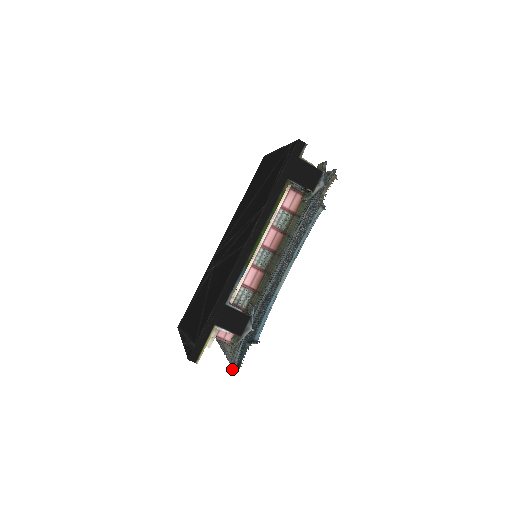
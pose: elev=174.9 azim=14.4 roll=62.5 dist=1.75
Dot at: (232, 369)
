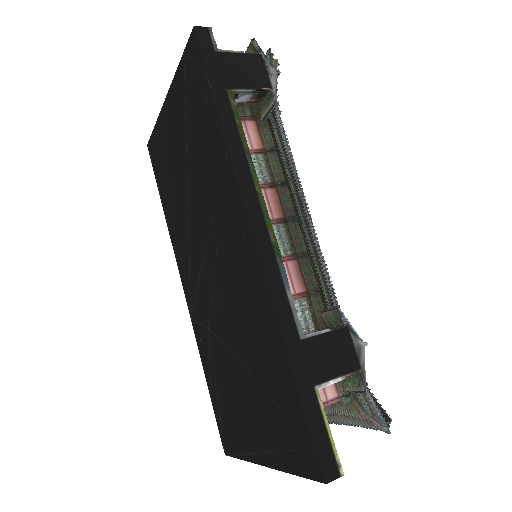
Dot at: (385, 432)
